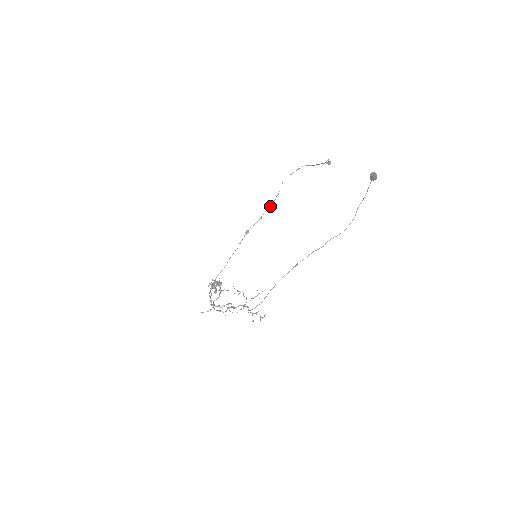
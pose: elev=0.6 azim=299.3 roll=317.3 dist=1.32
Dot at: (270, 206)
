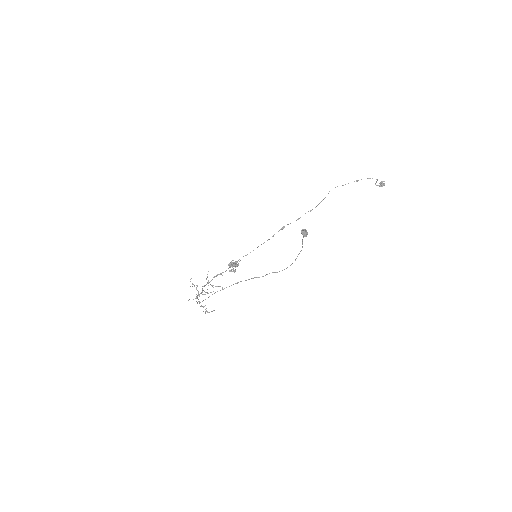
Dot at: (310, 211)
